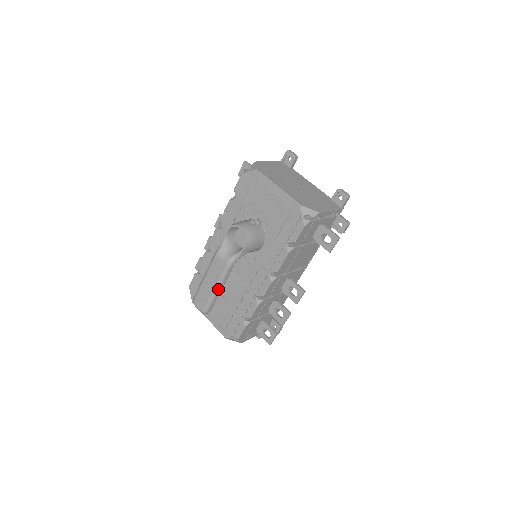
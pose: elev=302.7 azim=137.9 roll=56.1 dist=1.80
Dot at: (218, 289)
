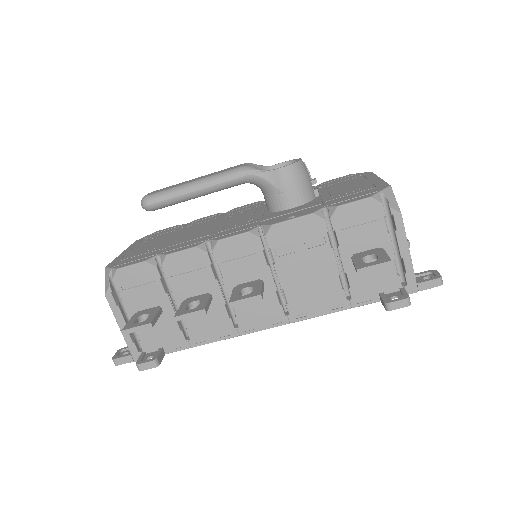
Dot at: (194, 185)
